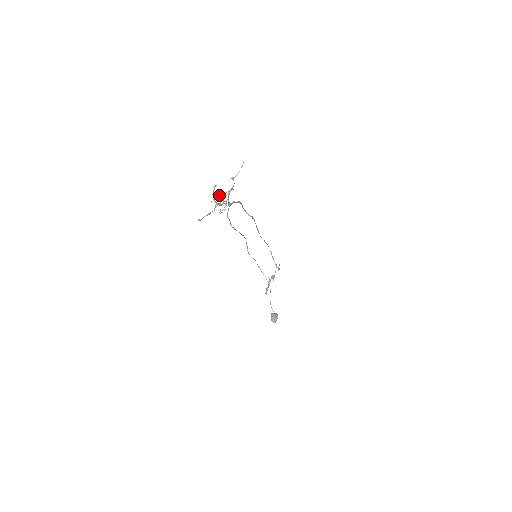
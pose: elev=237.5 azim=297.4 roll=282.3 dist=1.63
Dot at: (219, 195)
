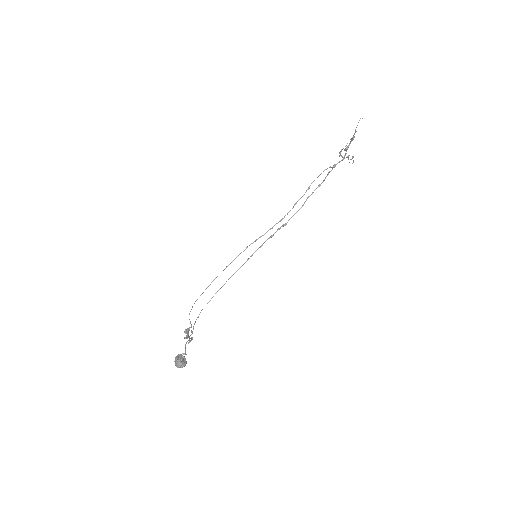
Dot at: (341, 150)
